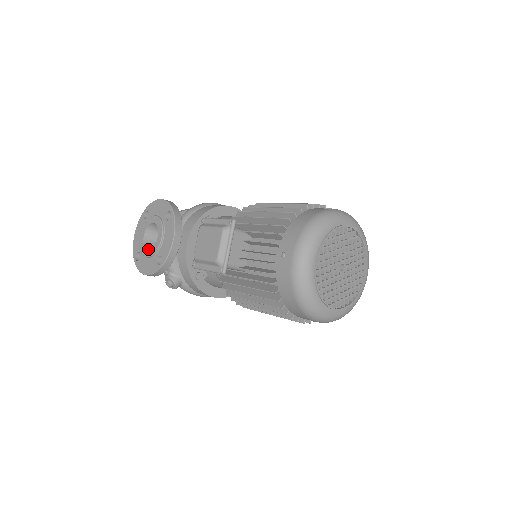
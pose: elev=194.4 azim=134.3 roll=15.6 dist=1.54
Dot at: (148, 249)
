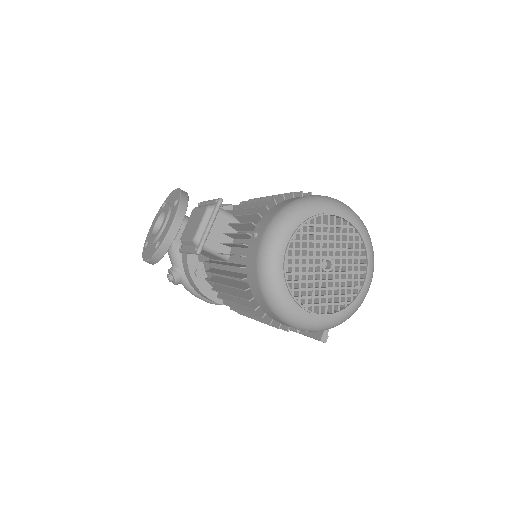
Dot at: occluded
